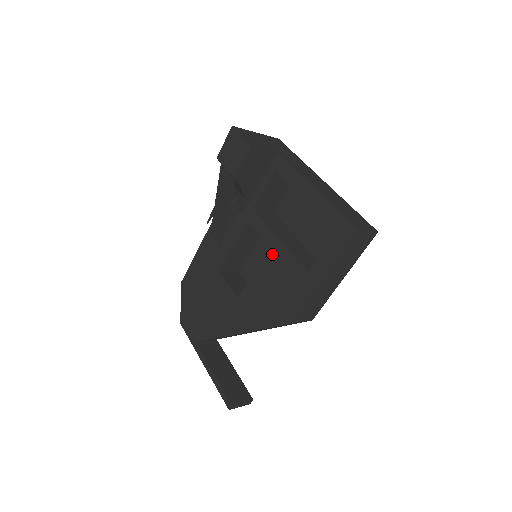
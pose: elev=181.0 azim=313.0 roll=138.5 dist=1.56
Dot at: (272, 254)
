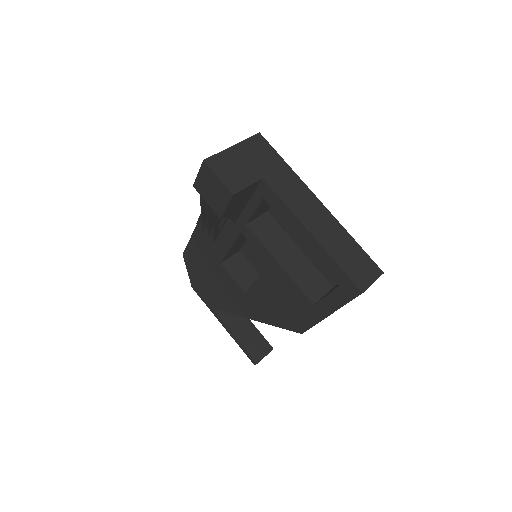
Dot at: (274, 274)
